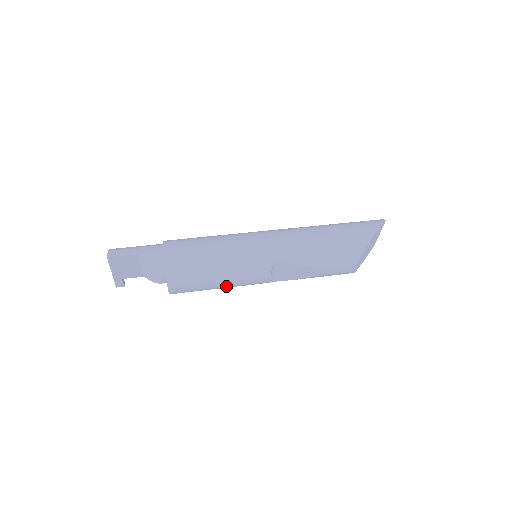
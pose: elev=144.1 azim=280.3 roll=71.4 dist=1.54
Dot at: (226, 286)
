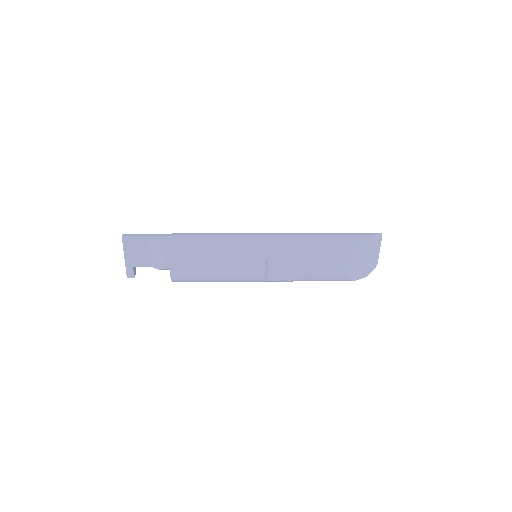
Dot at: (224, 275)
